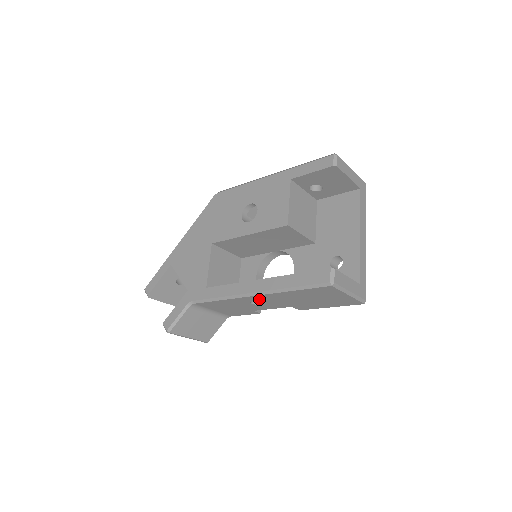
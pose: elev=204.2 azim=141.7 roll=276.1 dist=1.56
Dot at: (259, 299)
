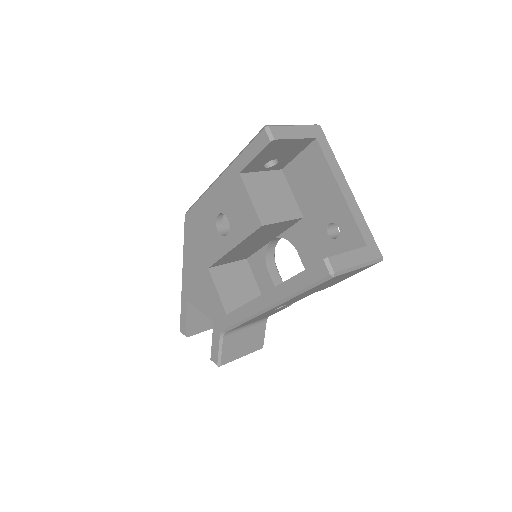
Dot at: (278, 307)
